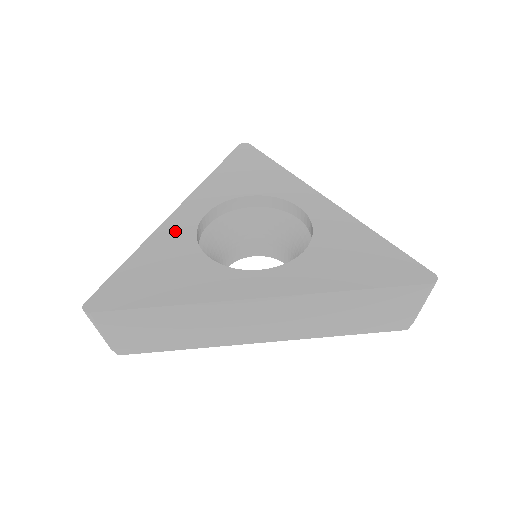
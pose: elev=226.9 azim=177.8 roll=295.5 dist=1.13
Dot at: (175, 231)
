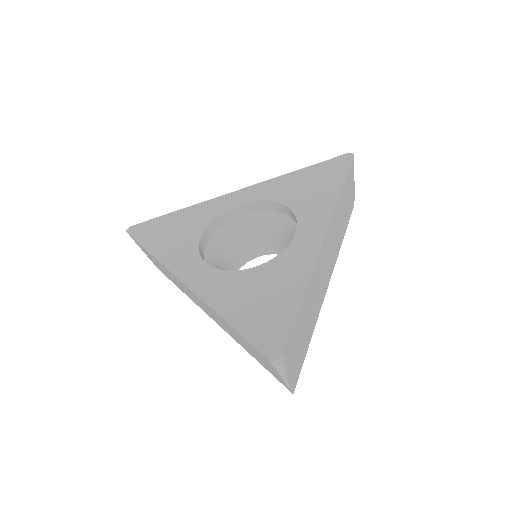
Dot at: (213, 207)
